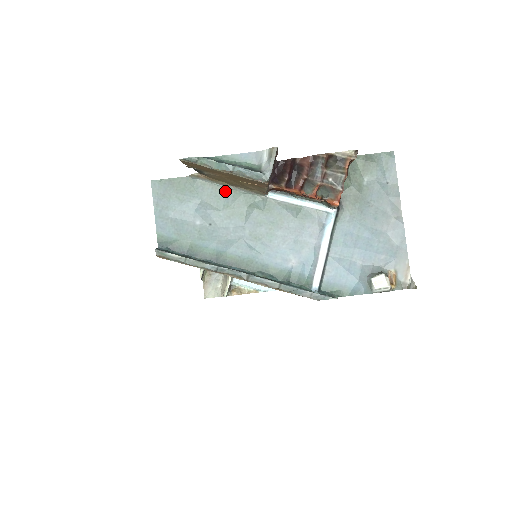
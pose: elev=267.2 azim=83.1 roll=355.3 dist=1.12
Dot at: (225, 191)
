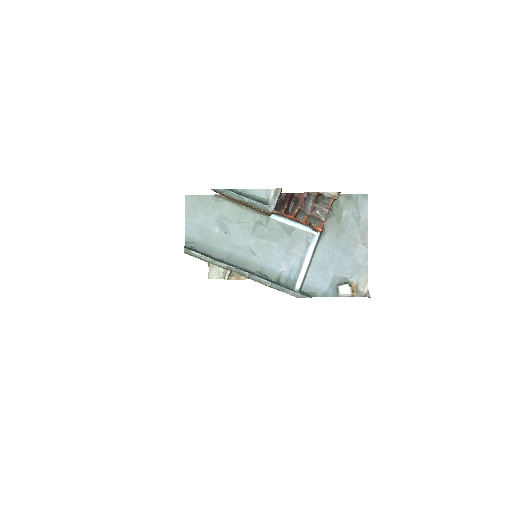
Dot at: (239, 209)
